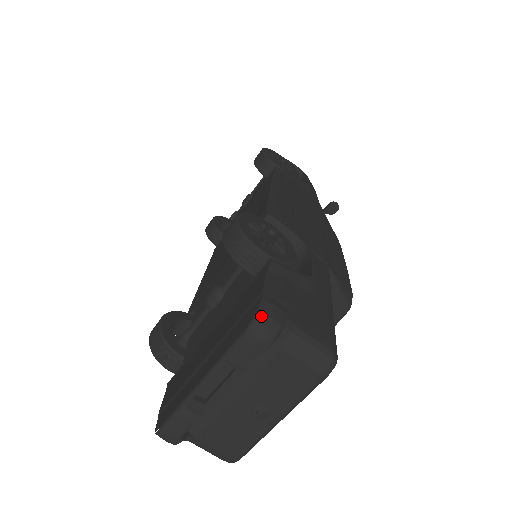
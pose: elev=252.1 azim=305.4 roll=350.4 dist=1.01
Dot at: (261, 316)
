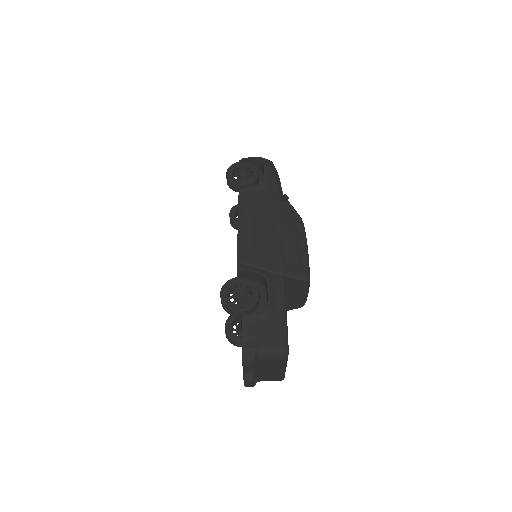
Dot at: (244, 357)
